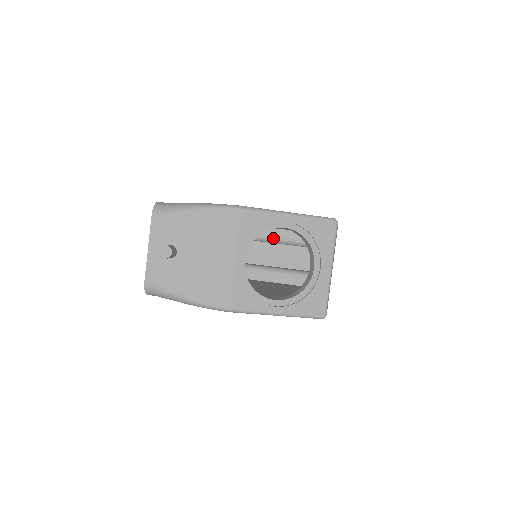
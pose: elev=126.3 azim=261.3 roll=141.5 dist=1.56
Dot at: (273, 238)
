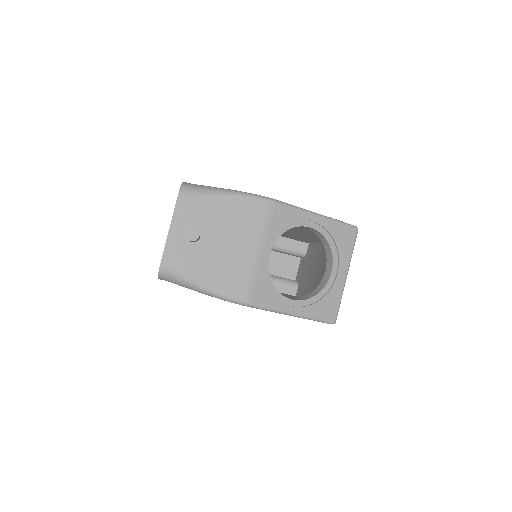
Dot at: occluded
